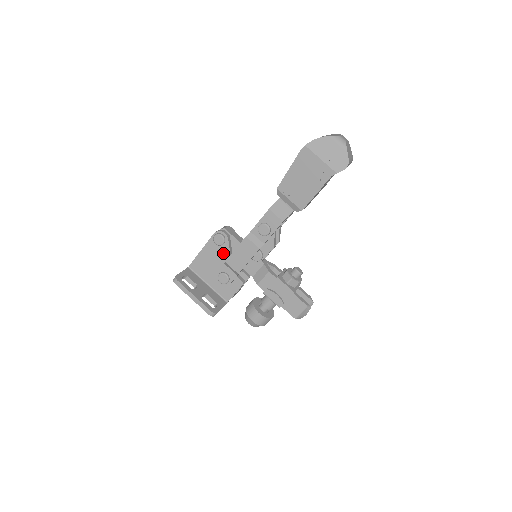
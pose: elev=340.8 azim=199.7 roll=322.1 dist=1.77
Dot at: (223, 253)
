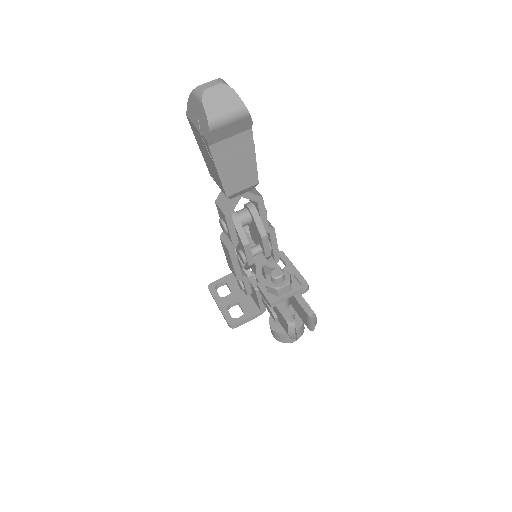
Dot at: occluded
